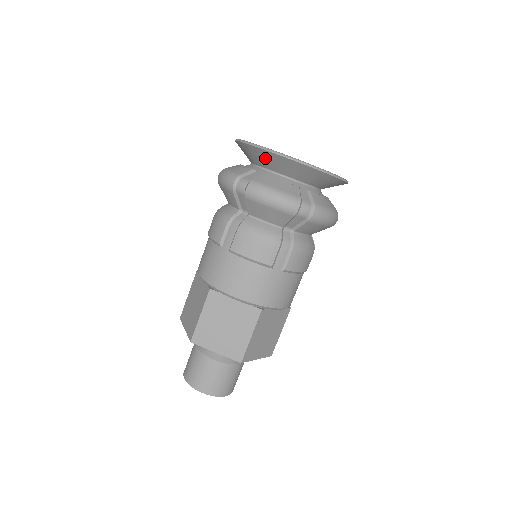
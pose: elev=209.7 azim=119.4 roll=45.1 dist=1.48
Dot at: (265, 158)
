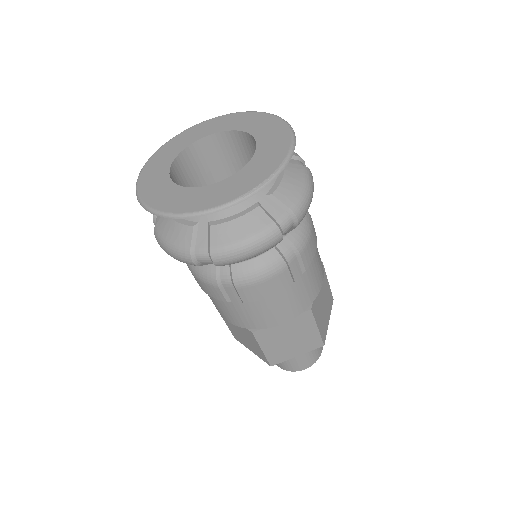
Dot at: occluded
